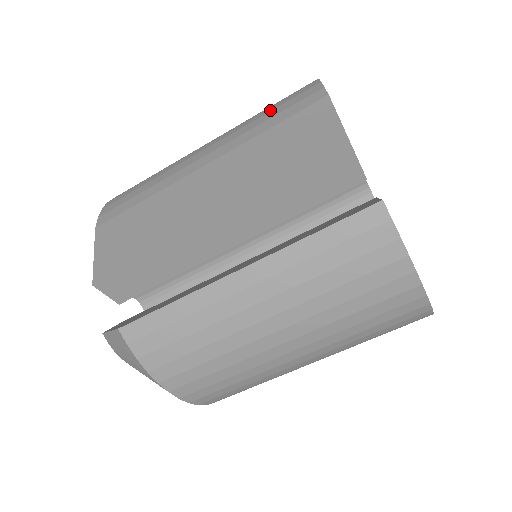
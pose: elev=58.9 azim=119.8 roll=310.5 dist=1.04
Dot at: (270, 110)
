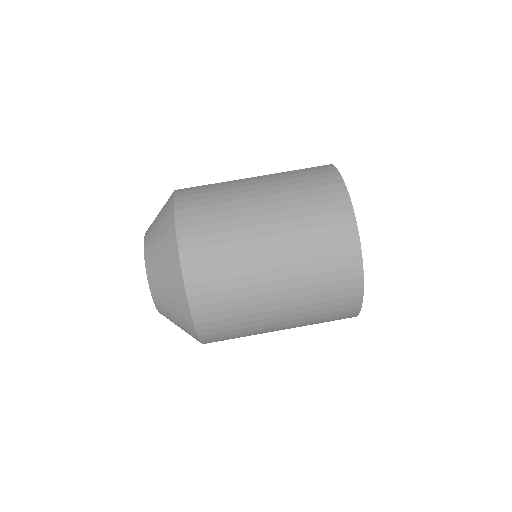
Dot at: occluded
